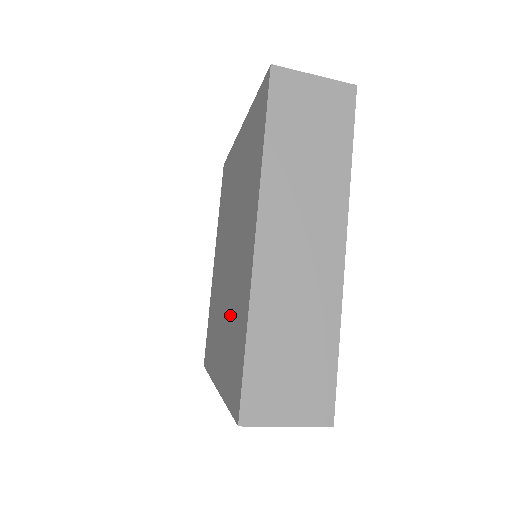
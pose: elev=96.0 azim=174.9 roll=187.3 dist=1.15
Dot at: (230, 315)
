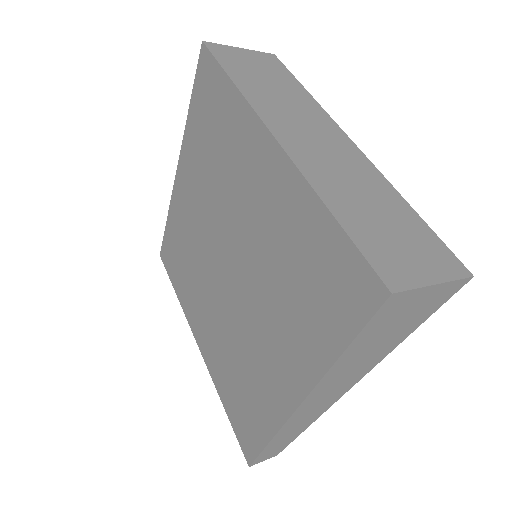
Dot at: (275, 283)
